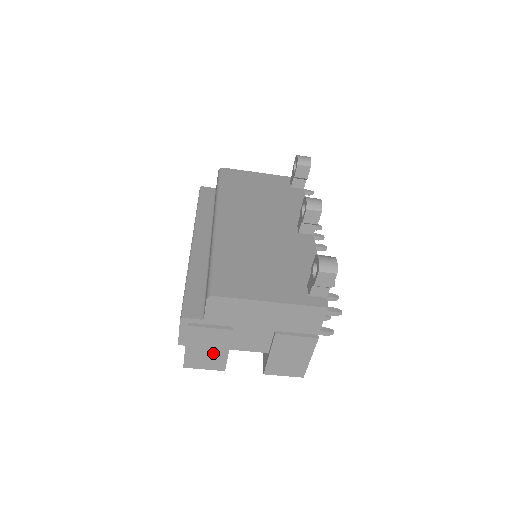
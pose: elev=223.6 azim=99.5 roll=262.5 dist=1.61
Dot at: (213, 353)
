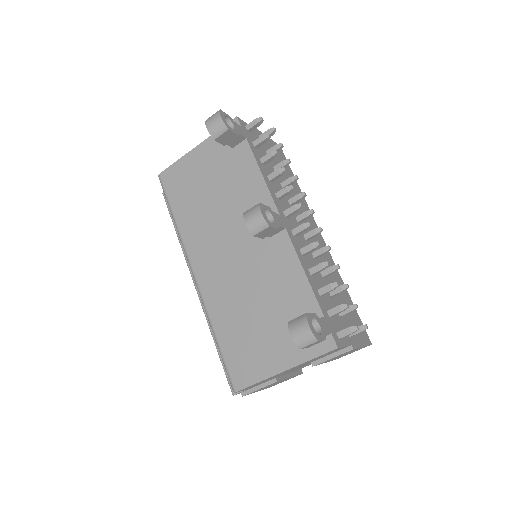
Dot at: occluded
